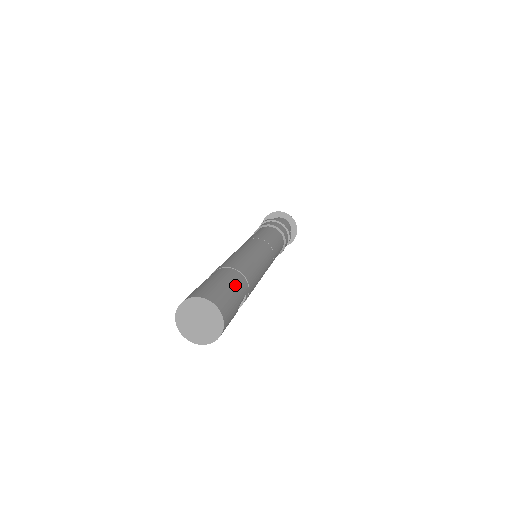
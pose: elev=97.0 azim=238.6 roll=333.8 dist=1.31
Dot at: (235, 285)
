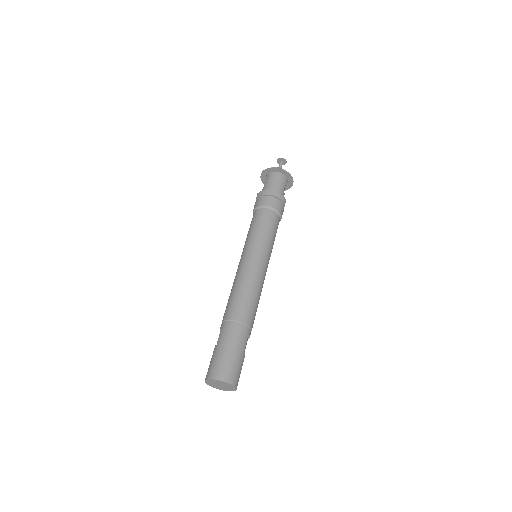
Dot at: (237, 343)
